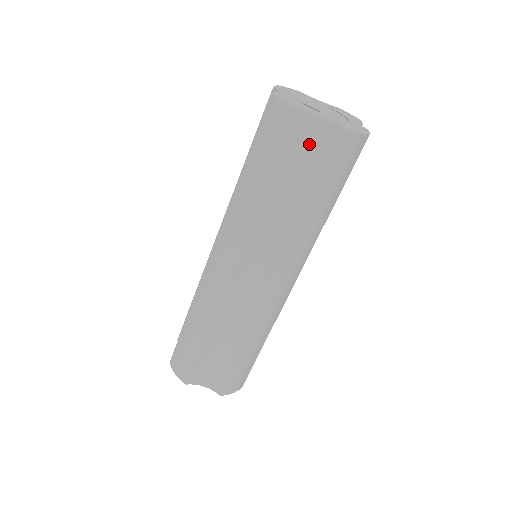
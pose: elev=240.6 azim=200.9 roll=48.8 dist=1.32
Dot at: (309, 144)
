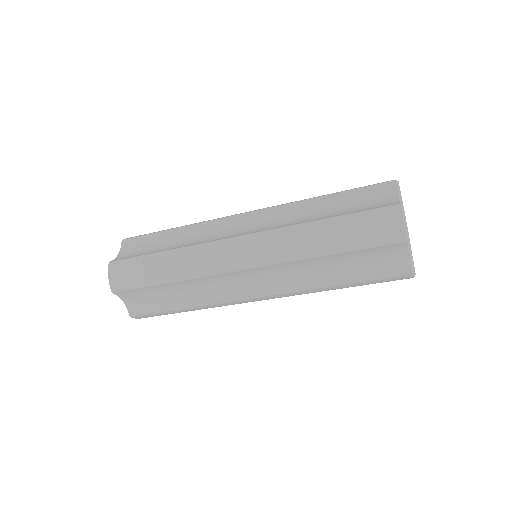
Dot at: (384, 257)
